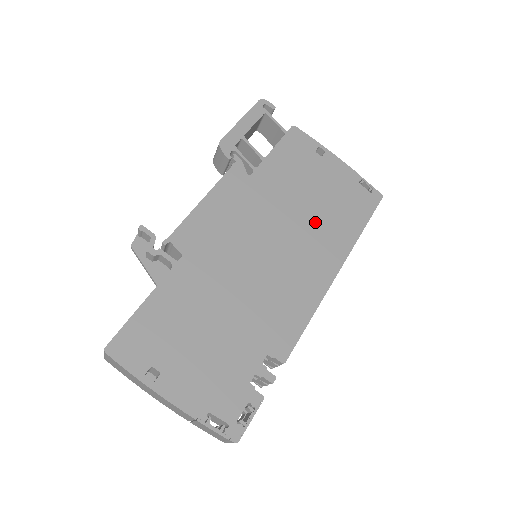
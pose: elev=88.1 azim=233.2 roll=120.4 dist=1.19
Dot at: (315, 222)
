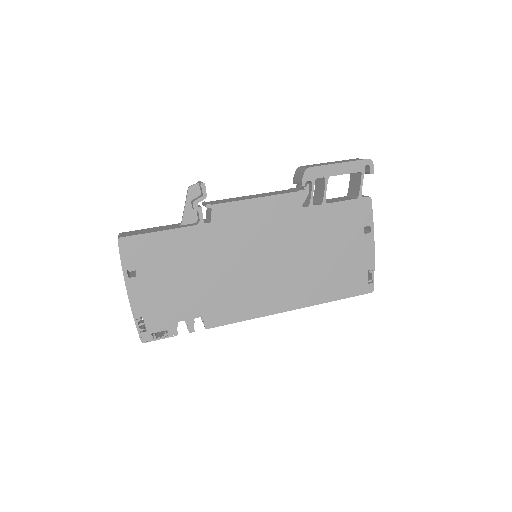
Dot at: (311, 271)
